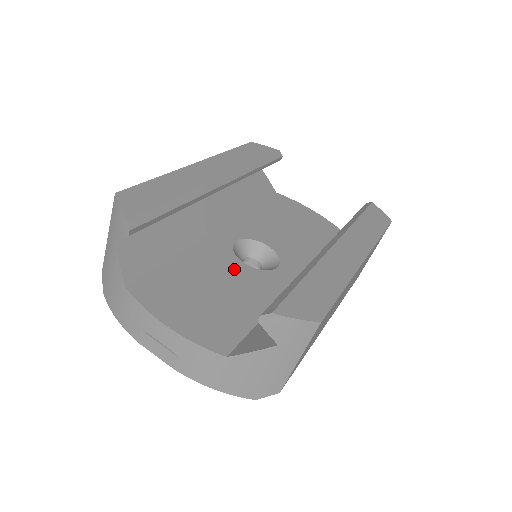
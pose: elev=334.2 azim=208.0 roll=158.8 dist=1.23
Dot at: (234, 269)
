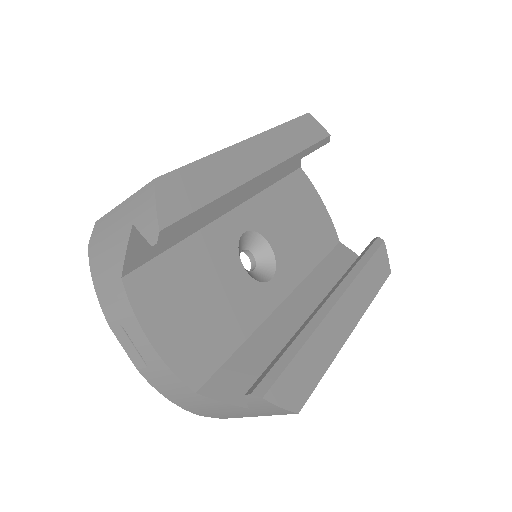
Dot at: (232, 274)
